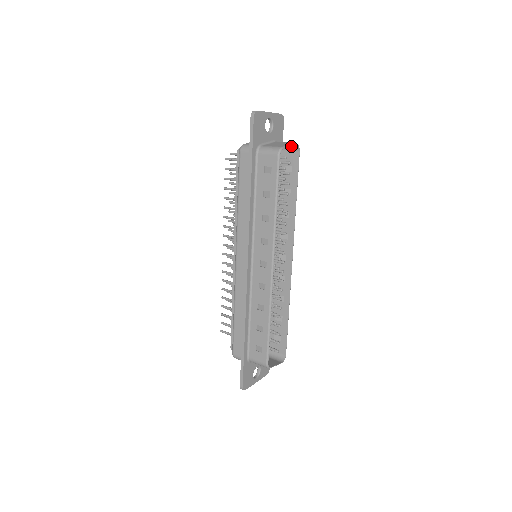
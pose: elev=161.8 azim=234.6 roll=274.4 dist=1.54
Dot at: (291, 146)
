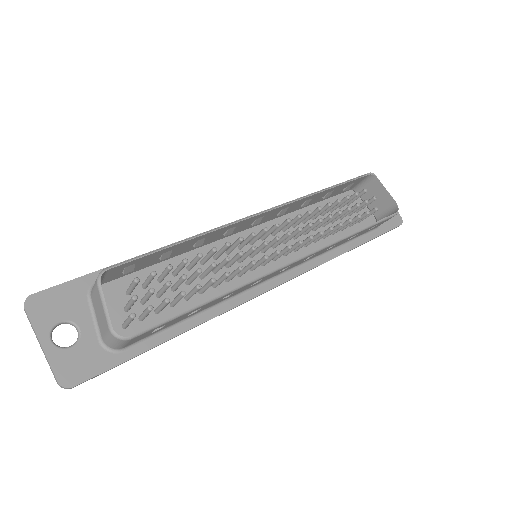
Dot at: (390, 214)
